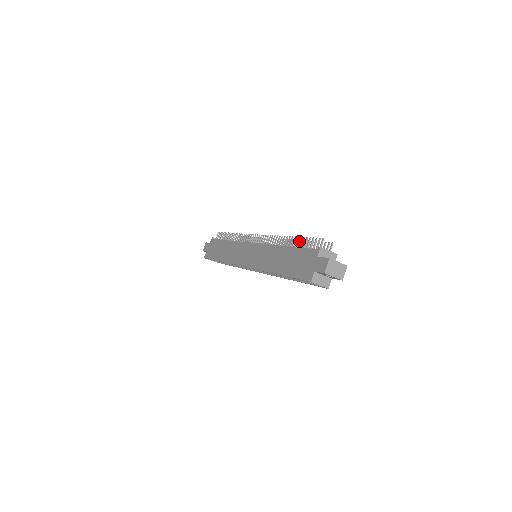
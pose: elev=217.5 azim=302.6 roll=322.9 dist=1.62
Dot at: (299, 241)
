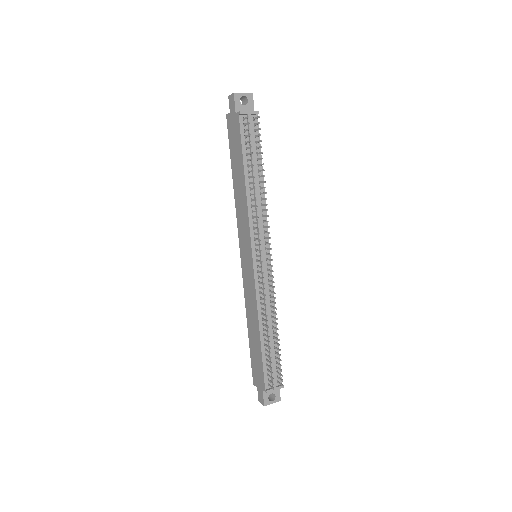
Dot at: (268, 352)
